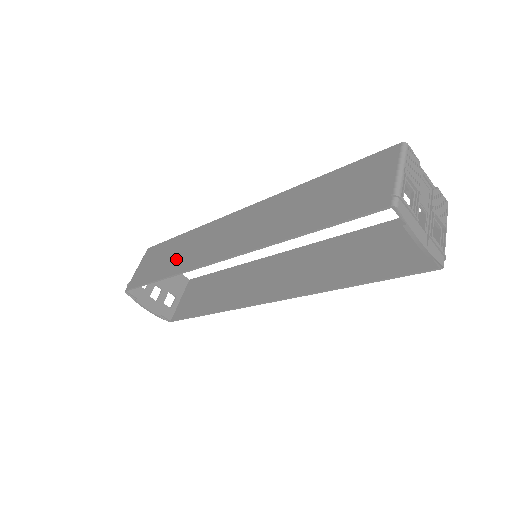
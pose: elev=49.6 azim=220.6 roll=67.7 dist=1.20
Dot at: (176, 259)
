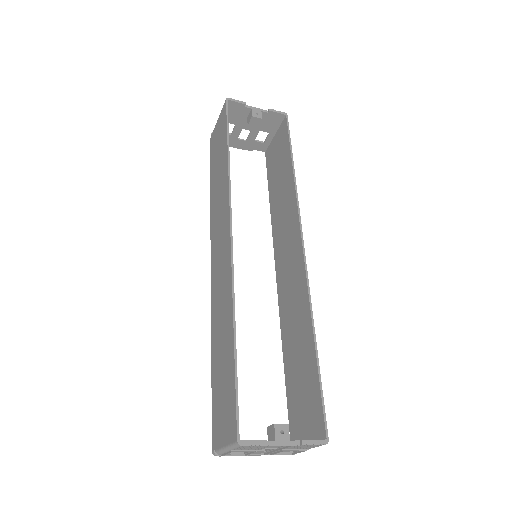
Dot at: (216, 187)
